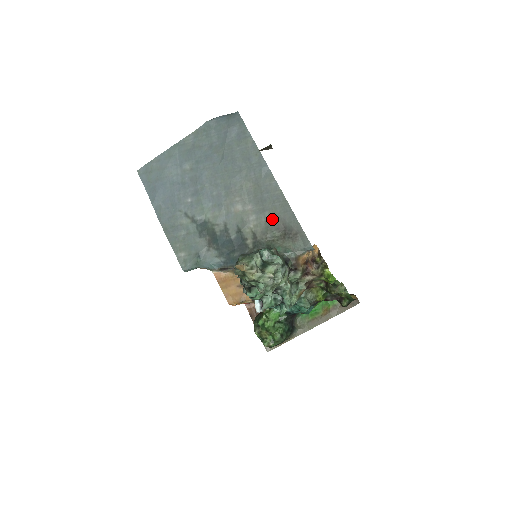
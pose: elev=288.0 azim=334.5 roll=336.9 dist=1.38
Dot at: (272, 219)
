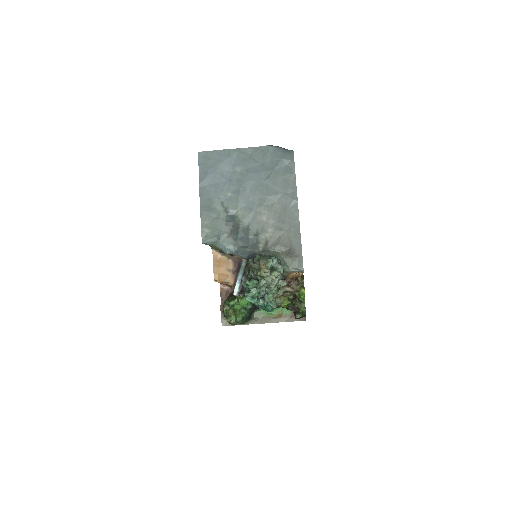
Dot at: (284, 238)
